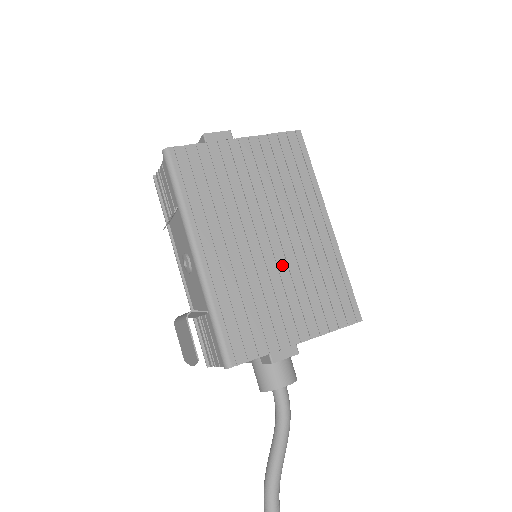
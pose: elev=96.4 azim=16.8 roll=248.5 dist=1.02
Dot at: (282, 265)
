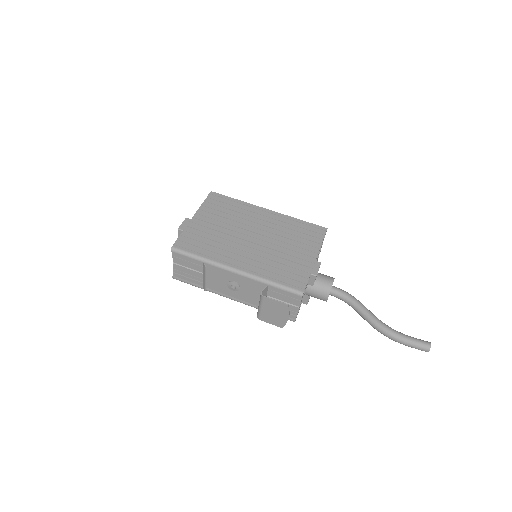
Dot at: (271, 241)
